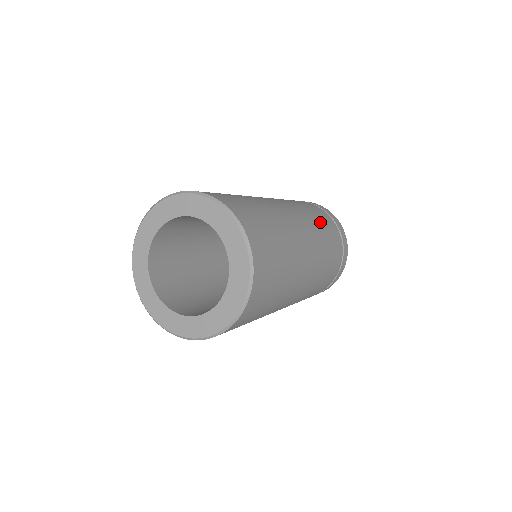
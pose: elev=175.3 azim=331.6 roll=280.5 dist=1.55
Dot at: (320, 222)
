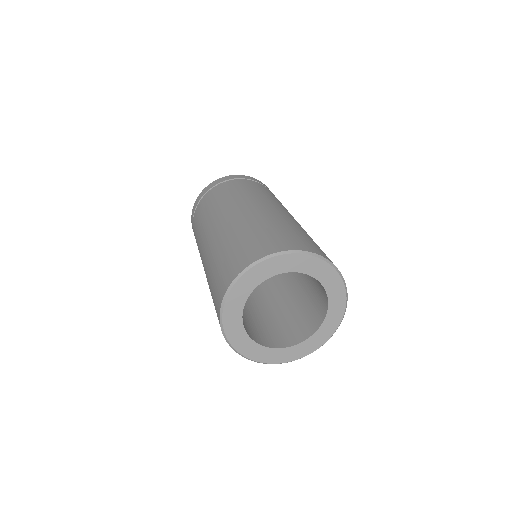
Dot at: (278, 200)
